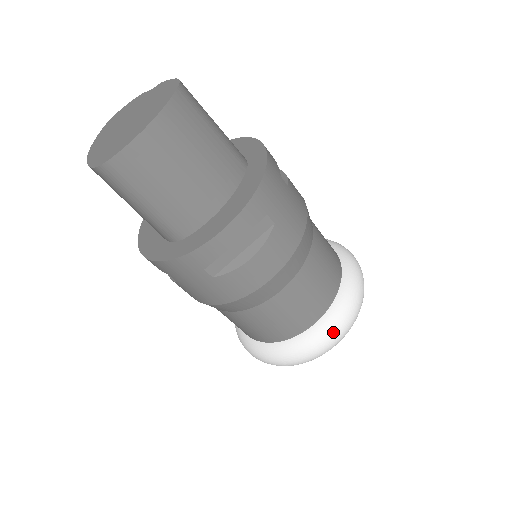
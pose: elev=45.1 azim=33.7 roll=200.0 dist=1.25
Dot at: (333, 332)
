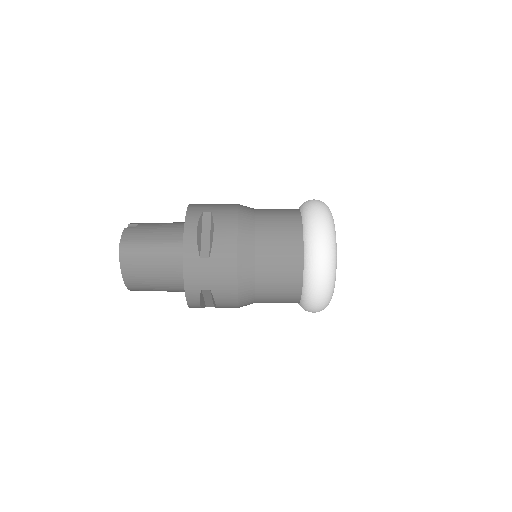
Dot at: (312, 306)
